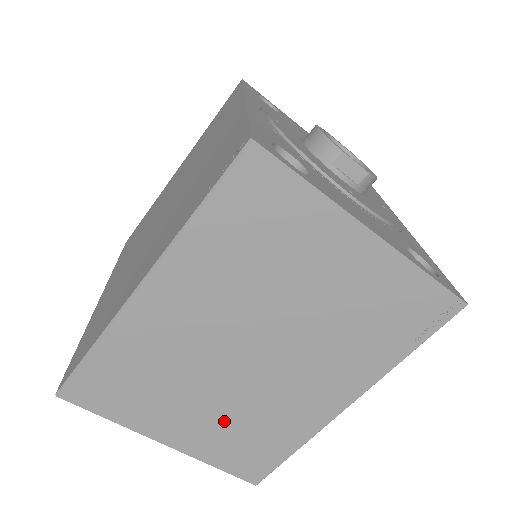
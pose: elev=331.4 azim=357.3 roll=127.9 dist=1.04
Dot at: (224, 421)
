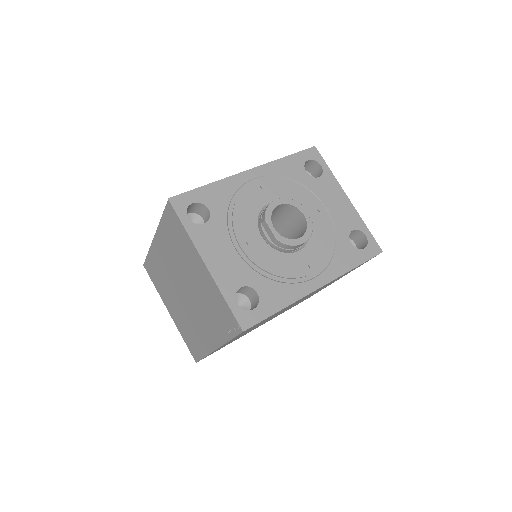
Dot at: (182, 318)
